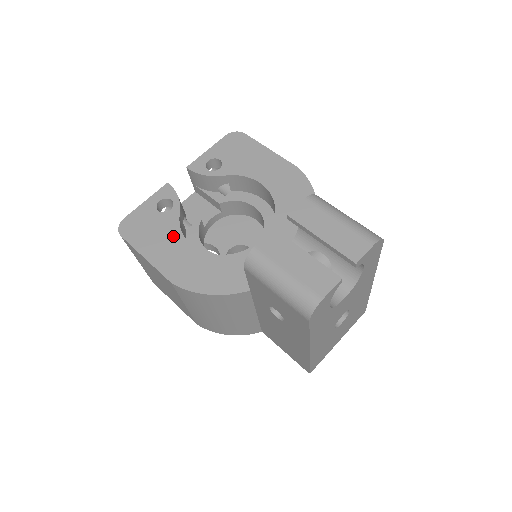
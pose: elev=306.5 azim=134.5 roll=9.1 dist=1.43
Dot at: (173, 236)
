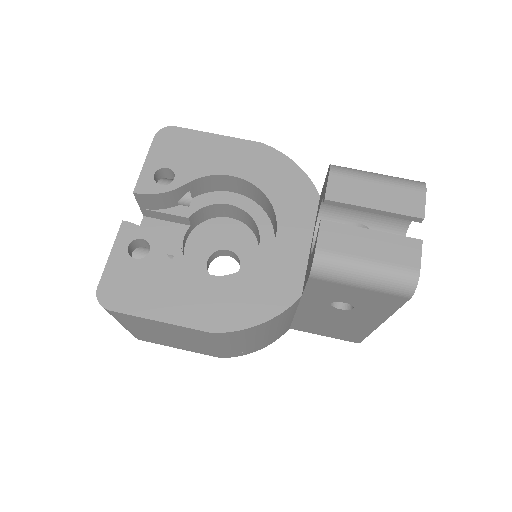
Dot at: (175, 279)
